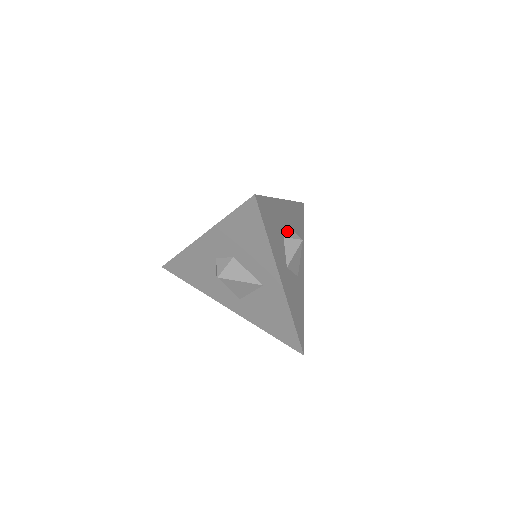
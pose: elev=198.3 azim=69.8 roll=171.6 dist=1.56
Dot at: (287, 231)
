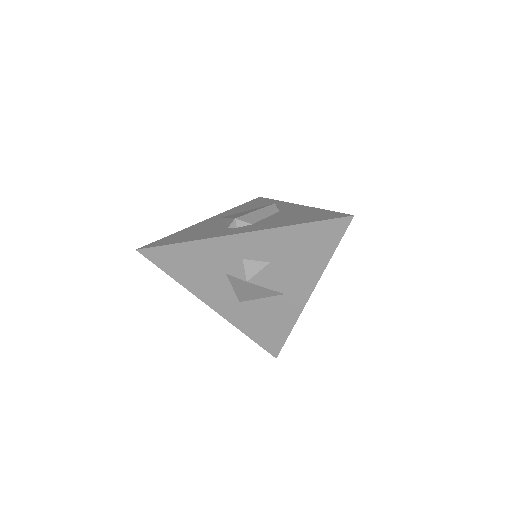
Dot at: occluded
